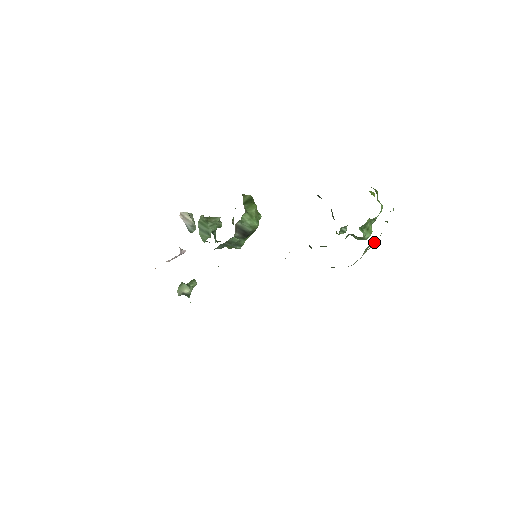
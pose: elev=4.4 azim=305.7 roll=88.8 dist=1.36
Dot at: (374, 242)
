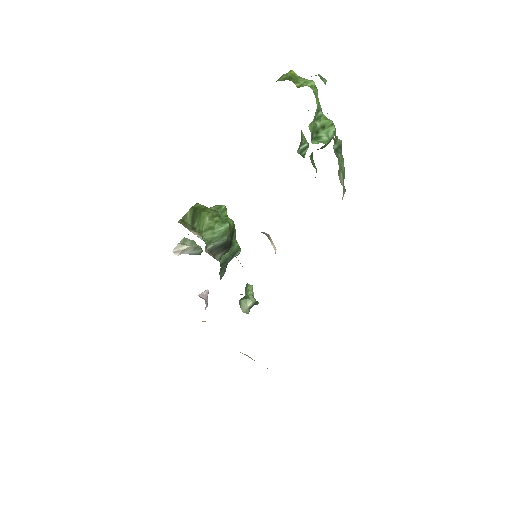
Dot at: (341, 145)
